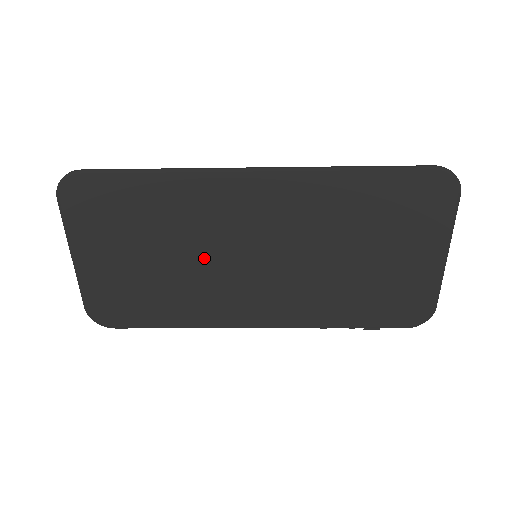
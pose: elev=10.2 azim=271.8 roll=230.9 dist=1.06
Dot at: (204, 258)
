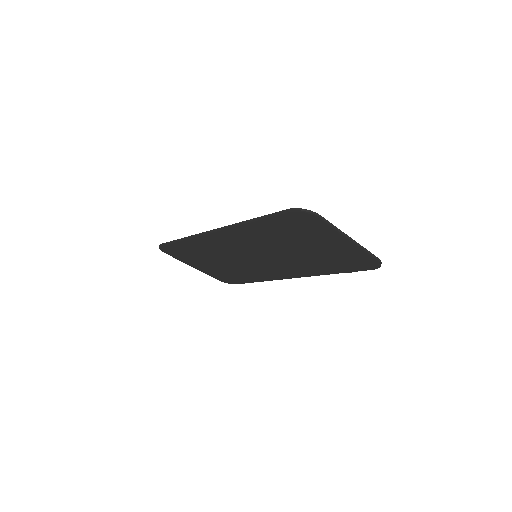
Dot at: (236, 260)
